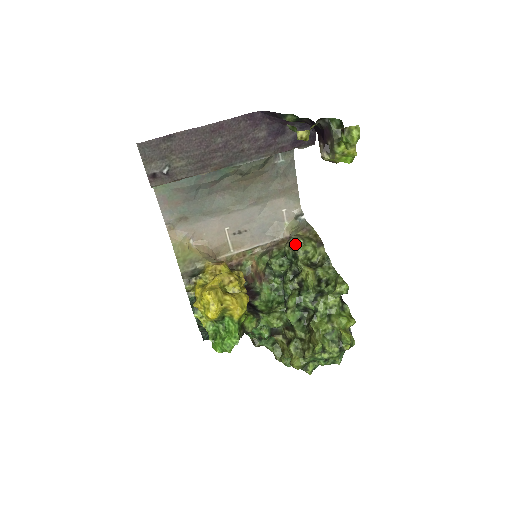
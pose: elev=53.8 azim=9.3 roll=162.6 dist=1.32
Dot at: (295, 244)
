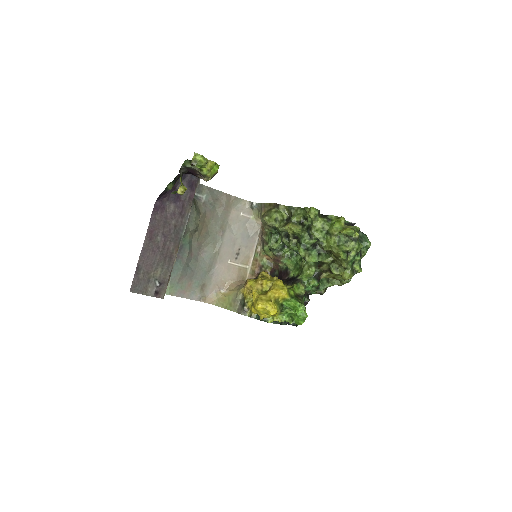
Dot at: (266, 223)
